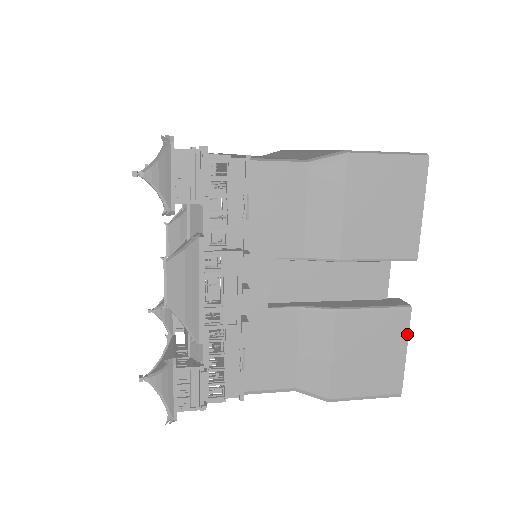
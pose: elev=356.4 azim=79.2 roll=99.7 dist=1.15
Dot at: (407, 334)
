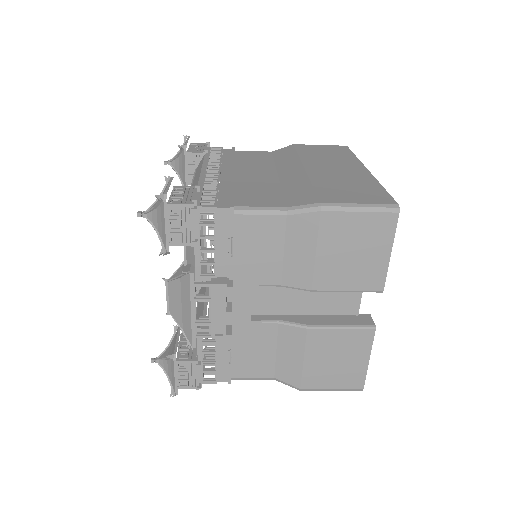
Dot at: (370, 347)
